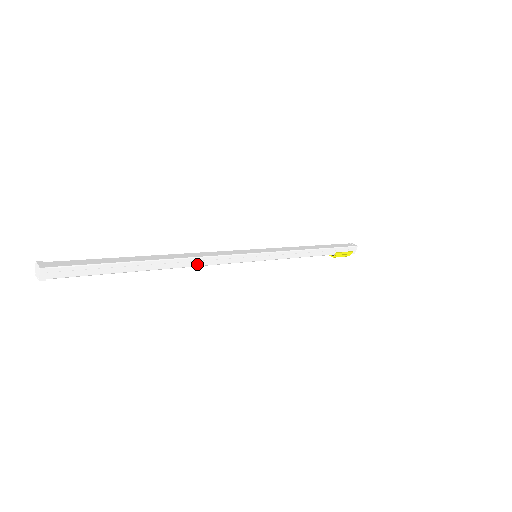
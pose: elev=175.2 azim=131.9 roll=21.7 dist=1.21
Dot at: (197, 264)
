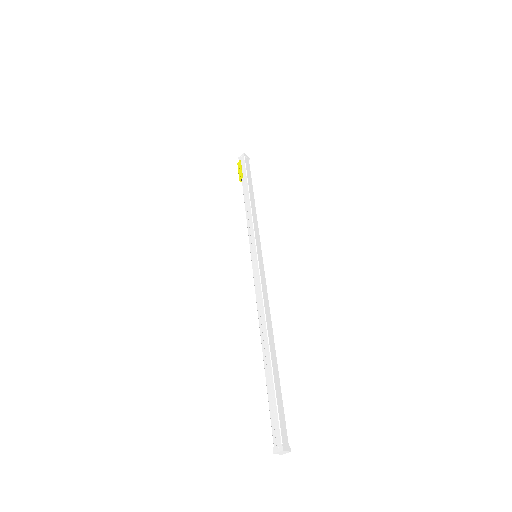
Dot at: occluded
